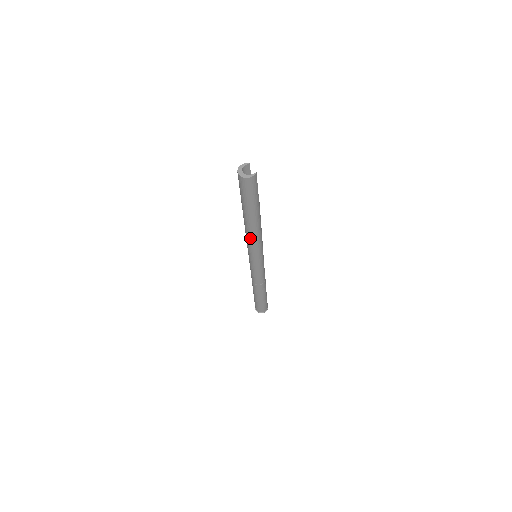
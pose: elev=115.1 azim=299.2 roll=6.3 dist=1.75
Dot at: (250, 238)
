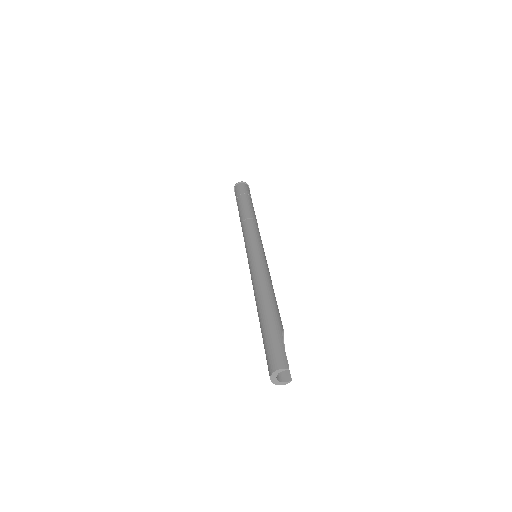
Dot at: occluded
